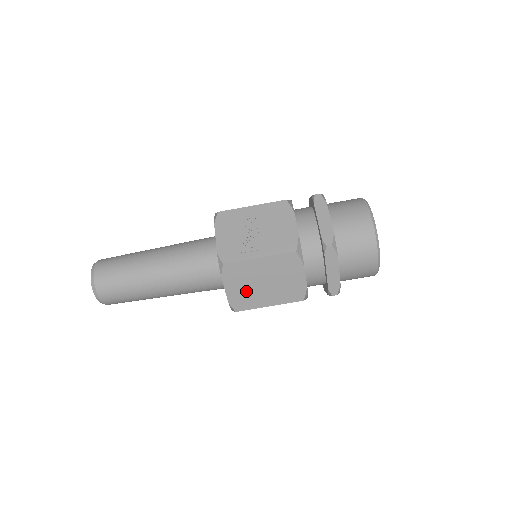
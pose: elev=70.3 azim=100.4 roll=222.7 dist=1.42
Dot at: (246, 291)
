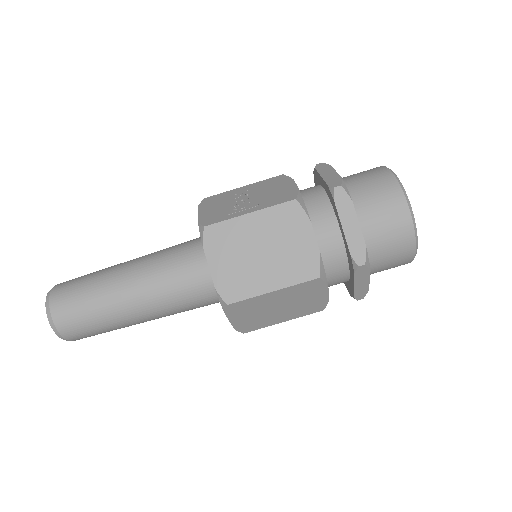
Dot at: (238, 268)
